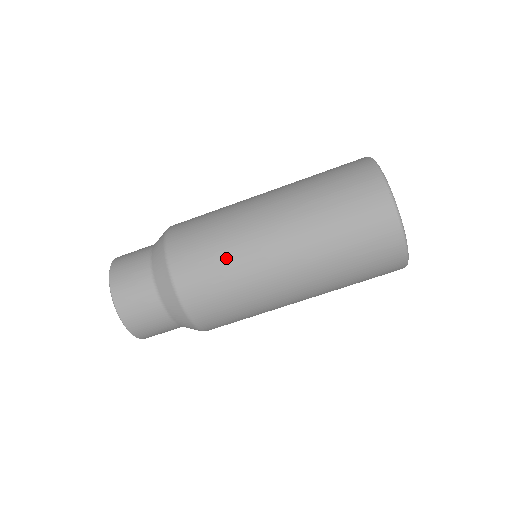
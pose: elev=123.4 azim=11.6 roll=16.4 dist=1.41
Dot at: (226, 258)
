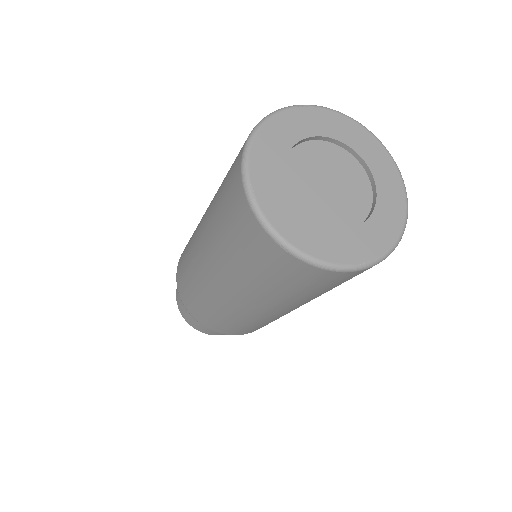
Dot at: (220, 316)
